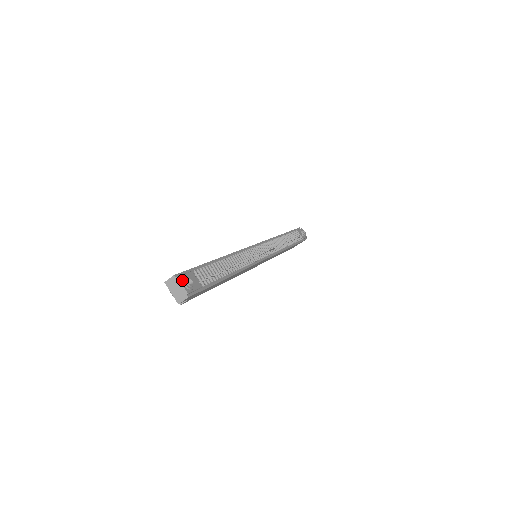
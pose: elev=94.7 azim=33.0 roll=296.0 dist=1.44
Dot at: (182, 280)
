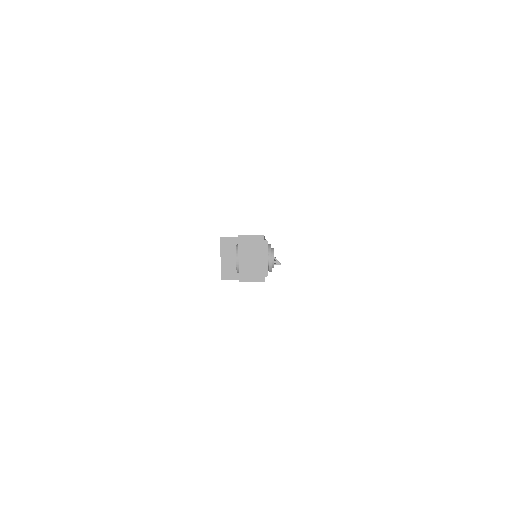
Dot at: (269, 250)
